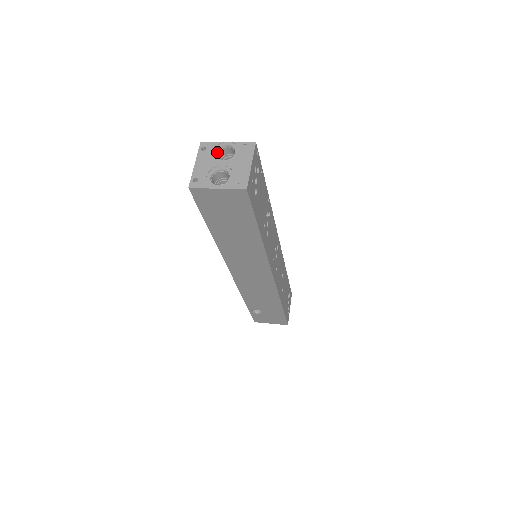
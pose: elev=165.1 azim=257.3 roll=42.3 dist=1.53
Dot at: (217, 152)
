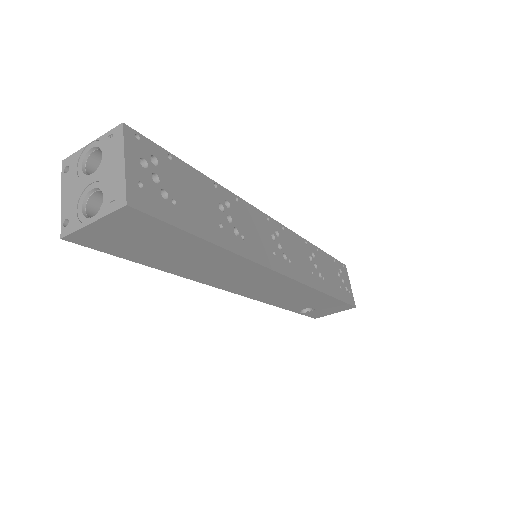
Dot at: (83, 165)
